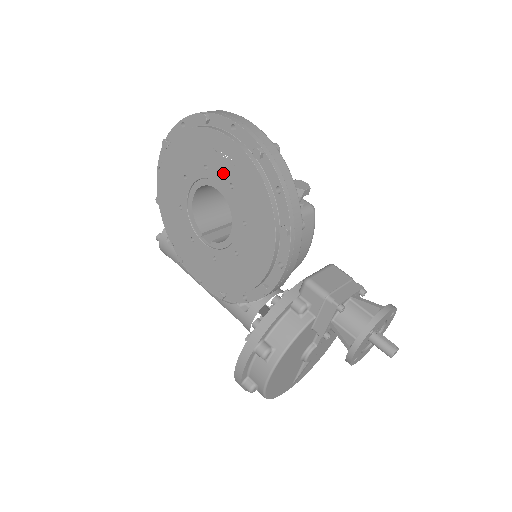
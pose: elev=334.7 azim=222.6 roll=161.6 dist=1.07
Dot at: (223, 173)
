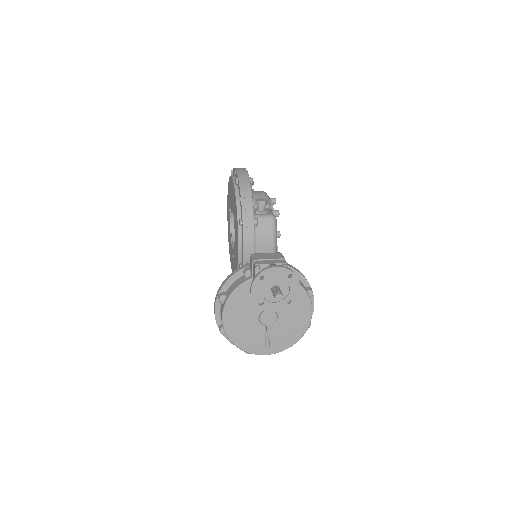
Dot at: (232, 199)
